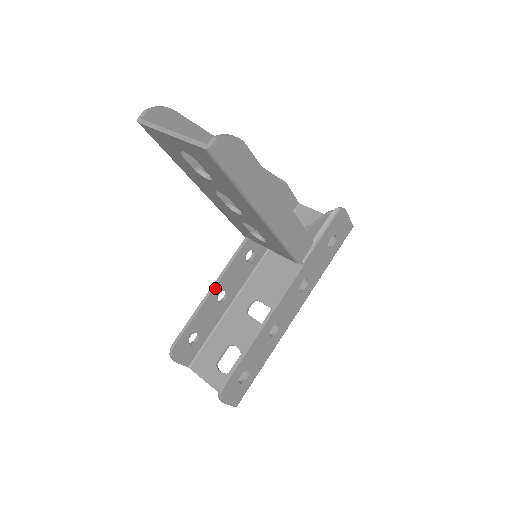
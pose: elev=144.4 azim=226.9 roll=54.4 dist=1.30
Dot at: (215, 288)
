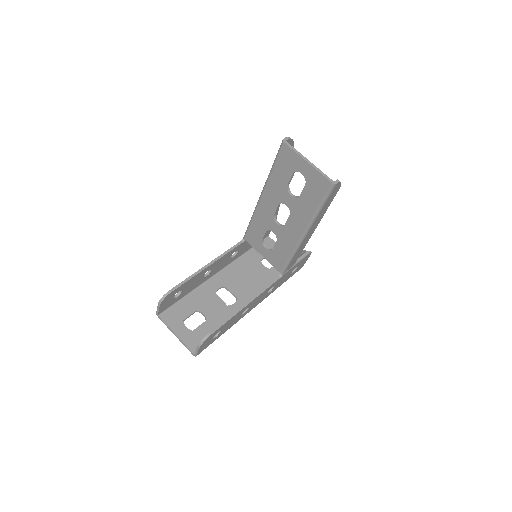
Dot at: (211, 265)
